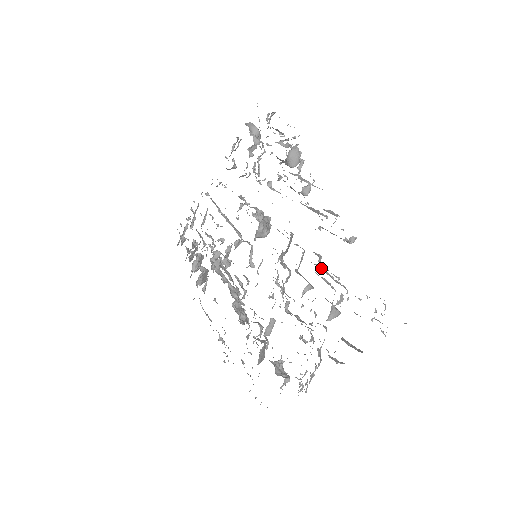
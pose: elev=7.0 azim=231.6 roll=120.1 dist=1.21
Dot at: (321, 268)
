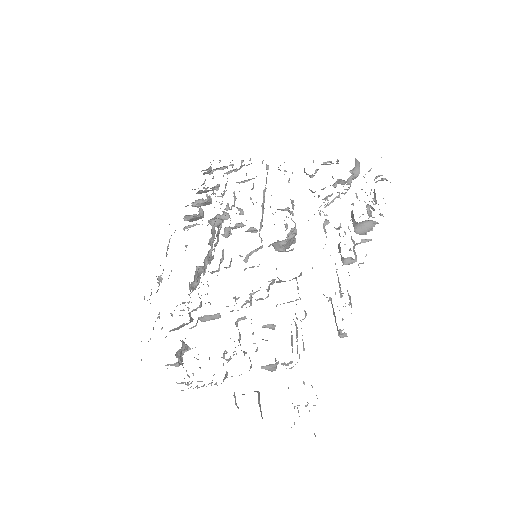
Dot at: occluded
